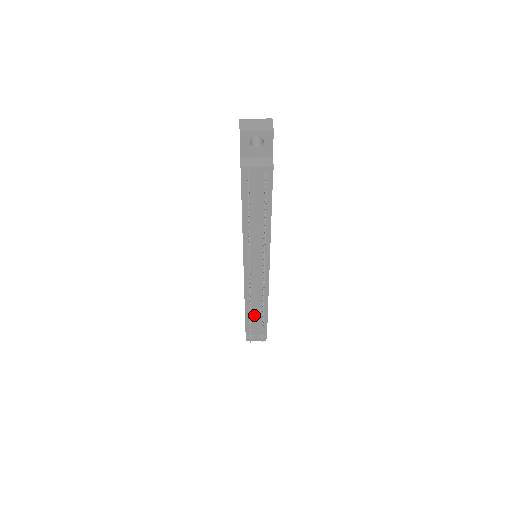
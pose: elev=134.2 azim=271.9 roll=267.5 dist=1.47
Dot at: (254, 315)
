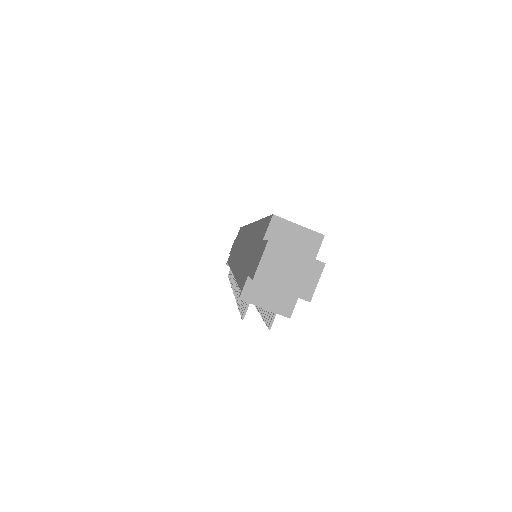
Dot at: occluded
